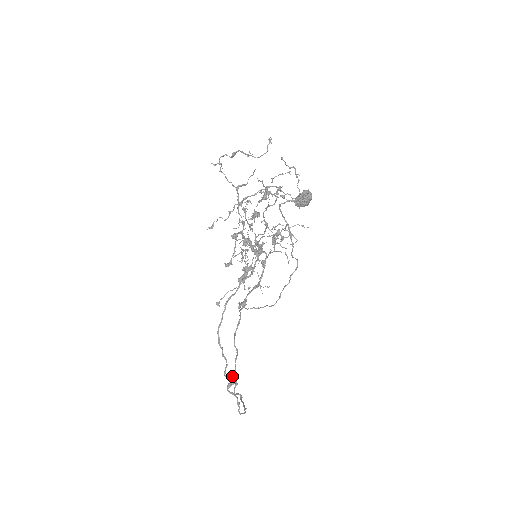
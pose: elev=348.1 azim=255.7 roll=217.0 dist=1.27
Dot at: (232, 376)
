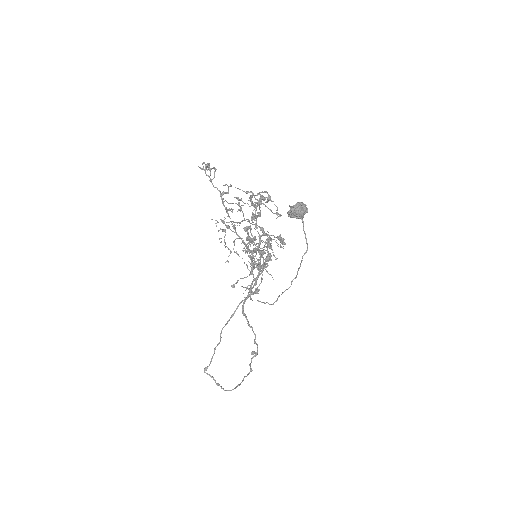
Dot at: (257, 345)
